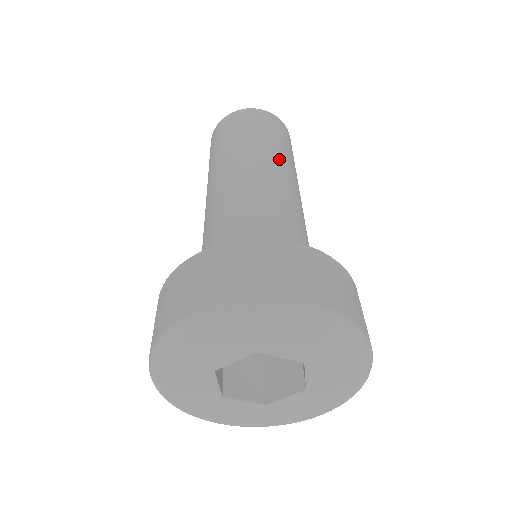
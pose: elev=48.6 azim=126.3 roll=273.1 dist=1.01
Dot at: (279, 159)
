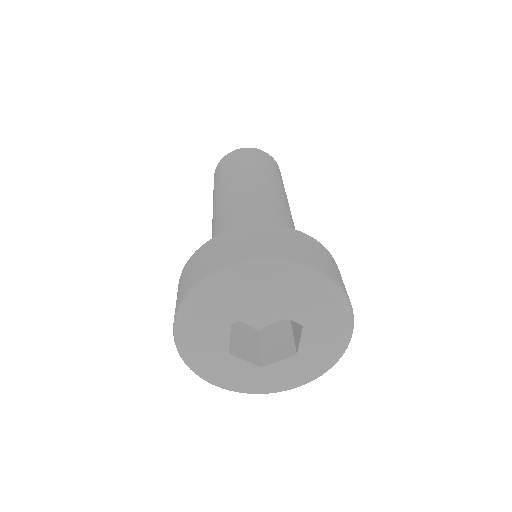
Dot at: (279, 187)
